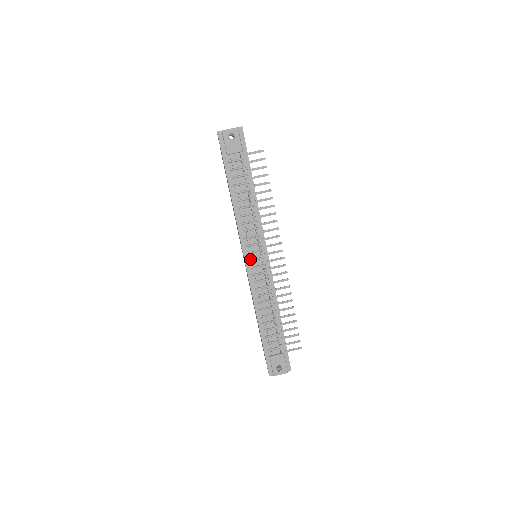
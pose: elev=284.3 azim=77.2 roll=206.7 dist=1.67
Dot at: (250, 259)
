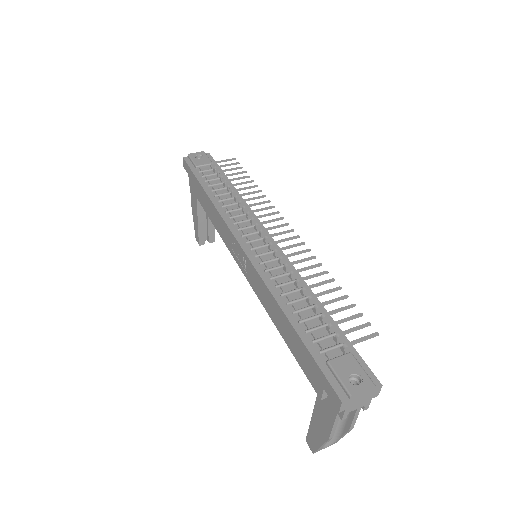
Dot at: (246, 242)
